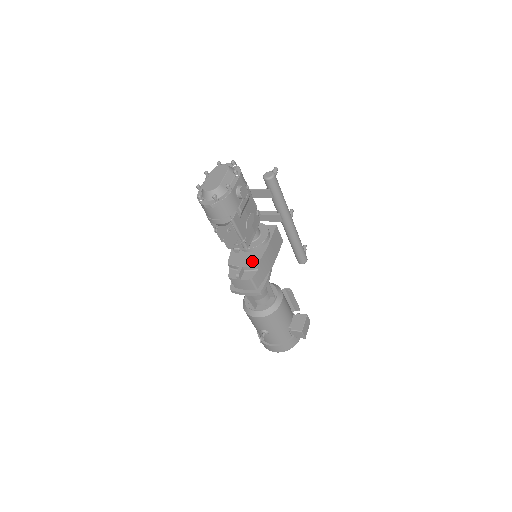
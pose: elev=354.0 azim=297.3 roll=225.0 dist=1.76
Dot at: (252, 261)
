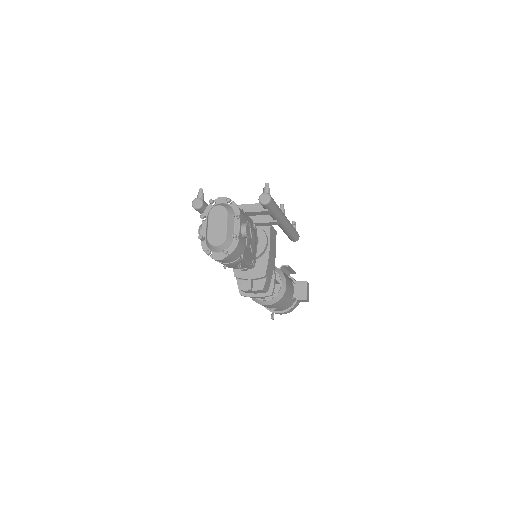
Dot at: (259, 271)
